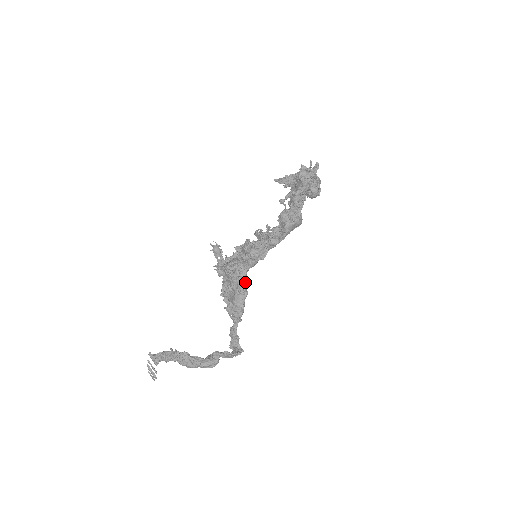
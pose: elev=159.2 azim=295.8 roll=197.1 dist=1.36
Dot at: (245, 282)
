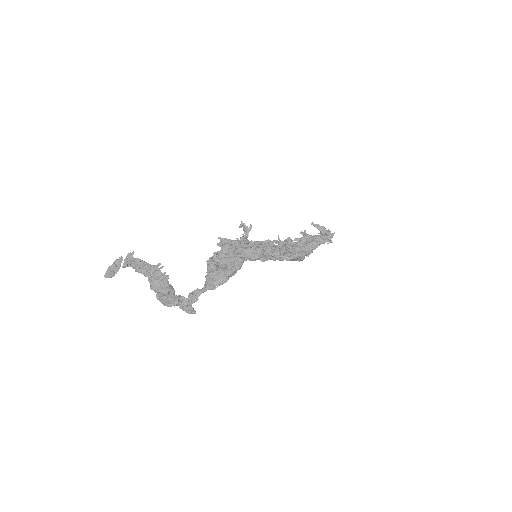
Dot at: occluded
